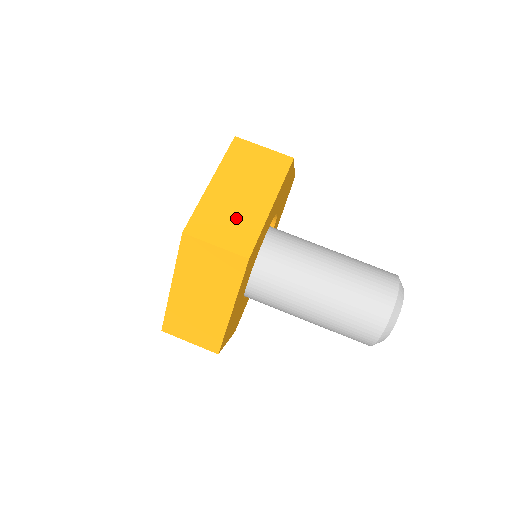
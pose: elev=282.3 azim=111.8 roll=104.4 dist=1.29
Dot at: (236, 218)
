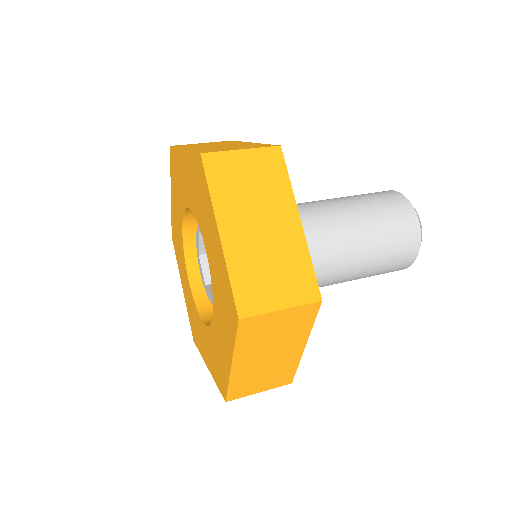
Dot at: occluded
